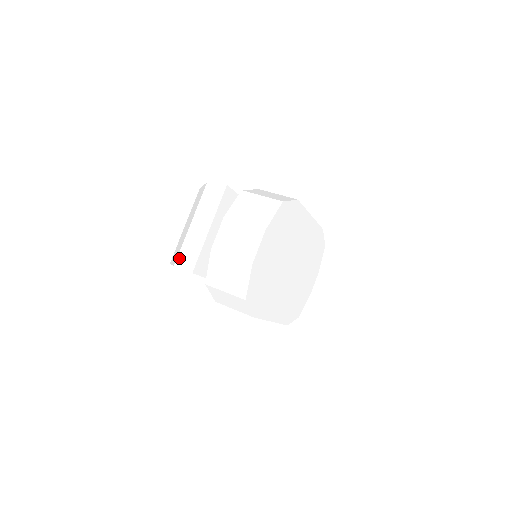
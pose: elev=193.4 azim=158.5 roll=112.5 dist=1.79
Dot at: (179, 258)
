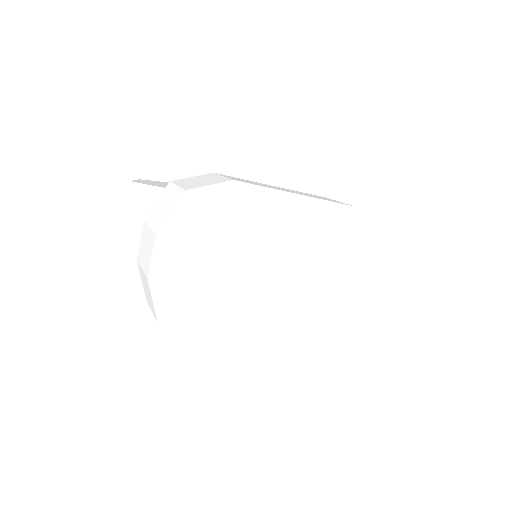
Dot at: occluded
